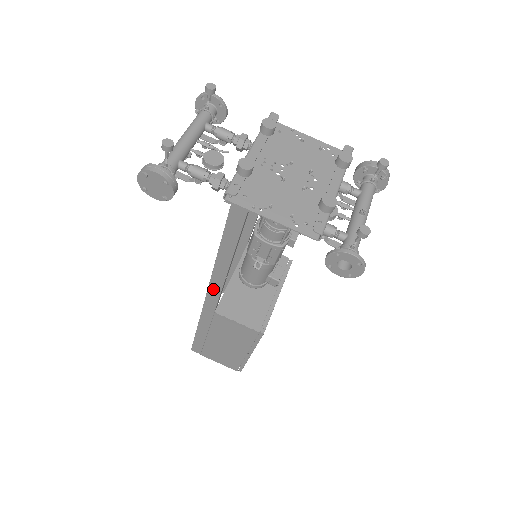
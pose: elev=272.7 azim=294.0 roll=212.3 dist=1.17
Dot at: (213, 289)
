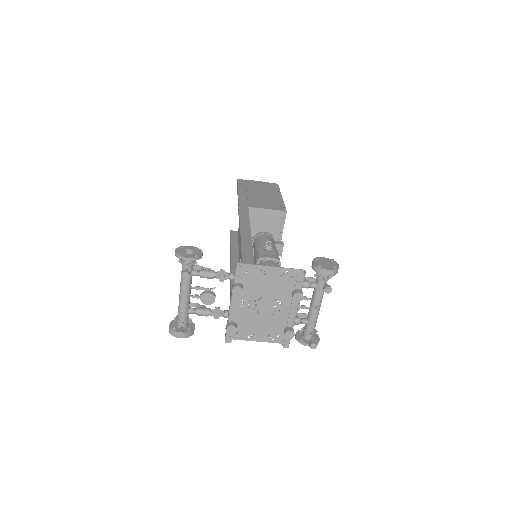
Dot at: occluded
